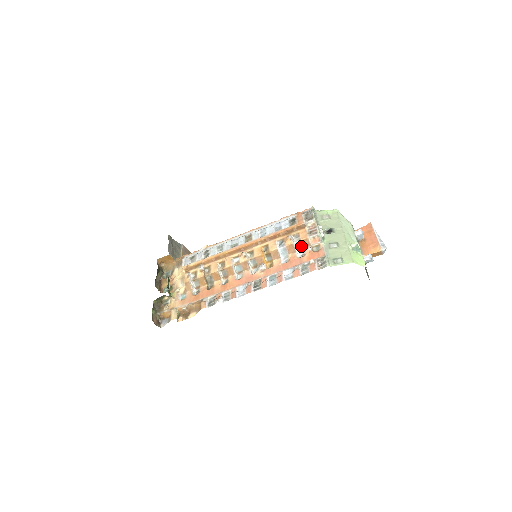
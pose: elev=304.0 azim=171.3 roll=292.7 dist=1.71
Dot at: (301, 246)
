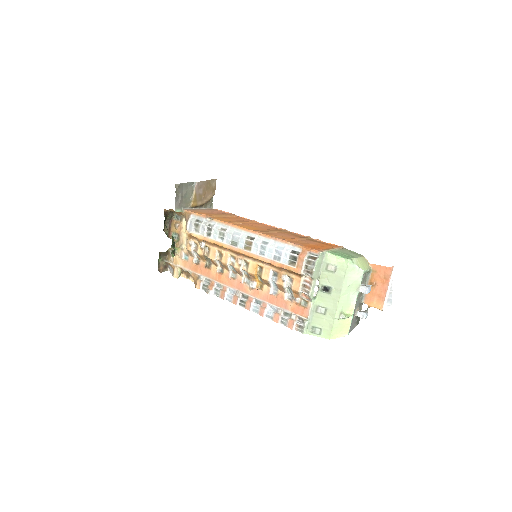
Dot at: (291, 292)
